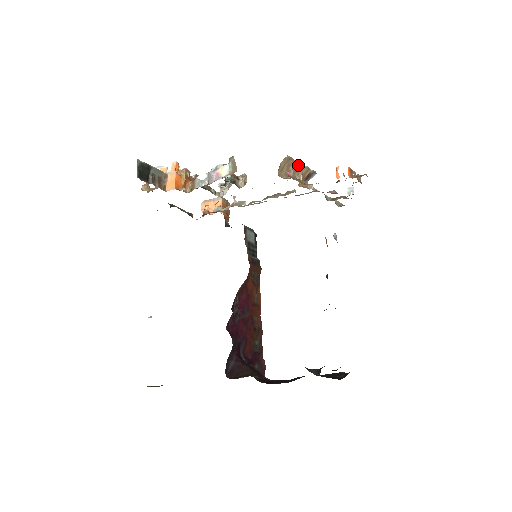
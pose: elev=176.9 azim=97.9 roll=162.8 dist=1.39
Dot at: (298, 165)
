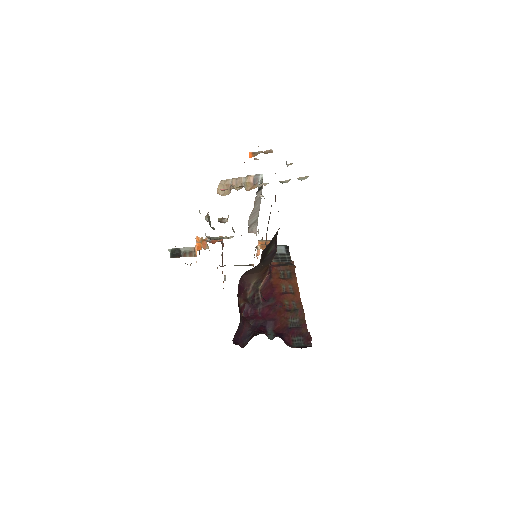
Dot at: (237, 180)
